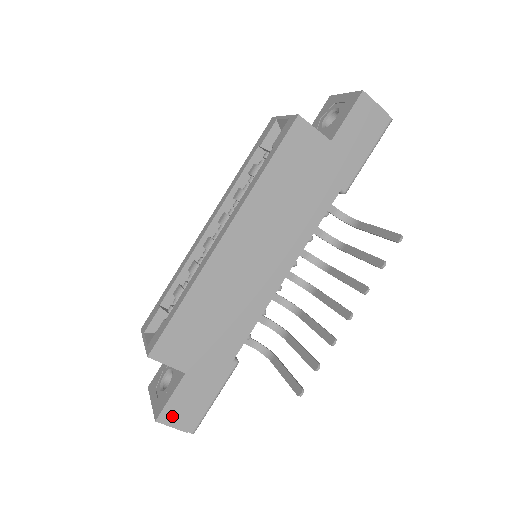
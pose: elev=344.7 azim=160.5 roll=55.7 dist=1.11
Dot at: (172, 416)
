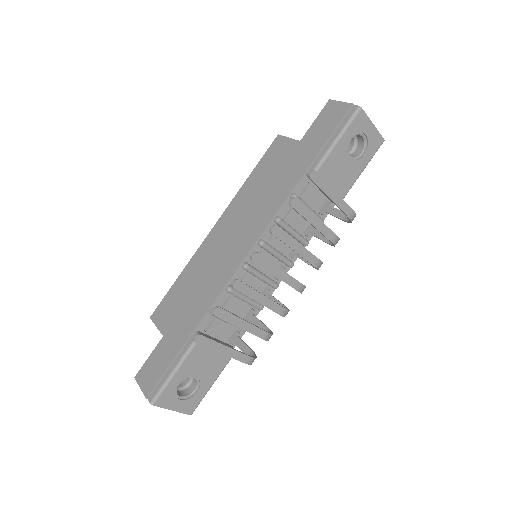
Dot at: (144, 376)
